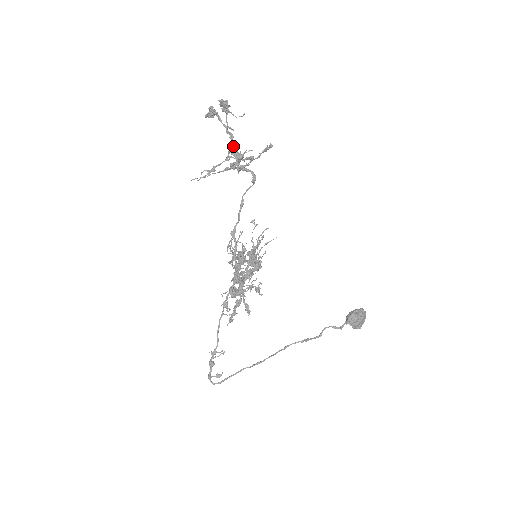
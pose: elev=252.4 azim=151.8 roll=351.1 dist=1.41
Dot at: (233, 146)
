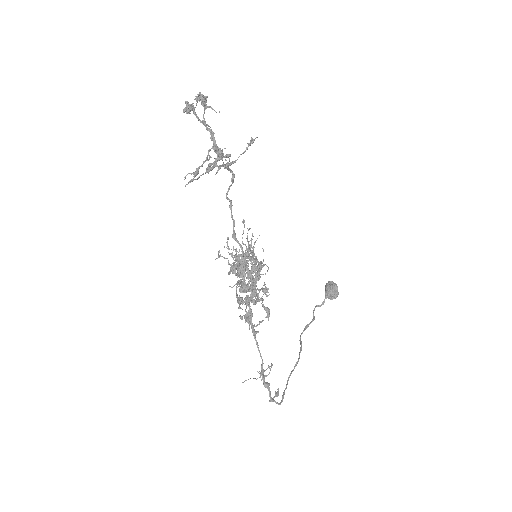
Dot at: occluded
